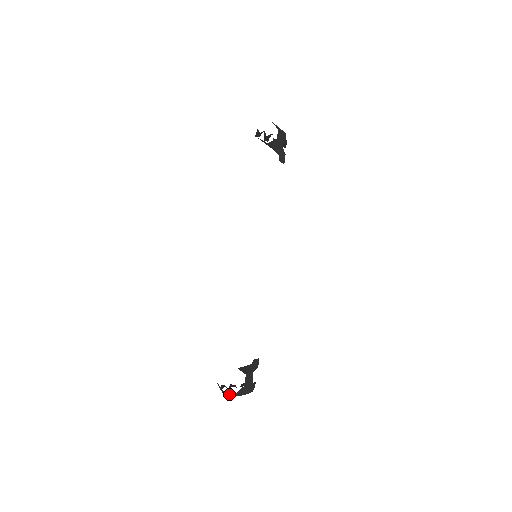
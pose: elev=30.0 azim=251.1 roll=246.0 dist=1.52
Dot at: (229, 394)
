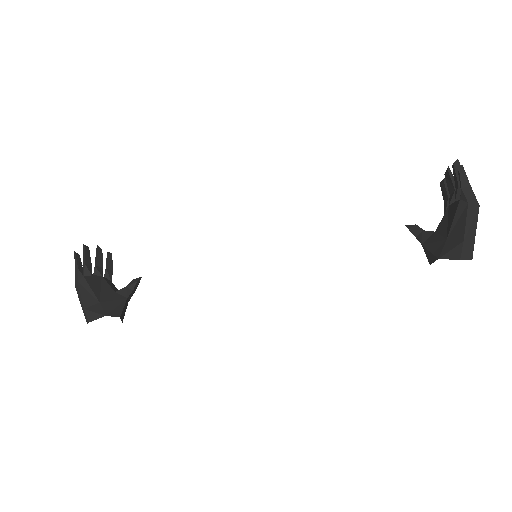
Dot at: occluded
